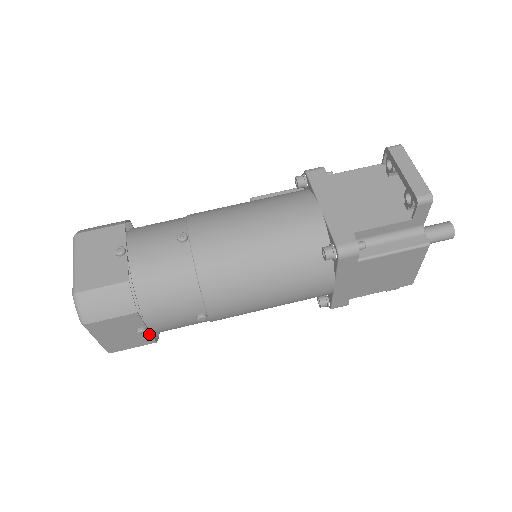
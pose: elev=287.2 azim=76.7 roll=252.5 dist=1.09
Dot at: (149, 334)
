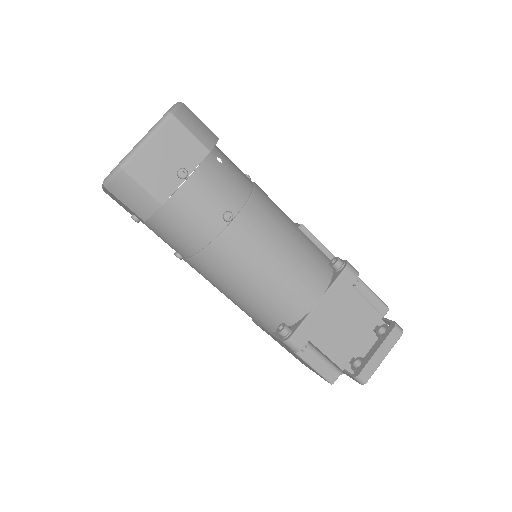
Dot at: occluded
